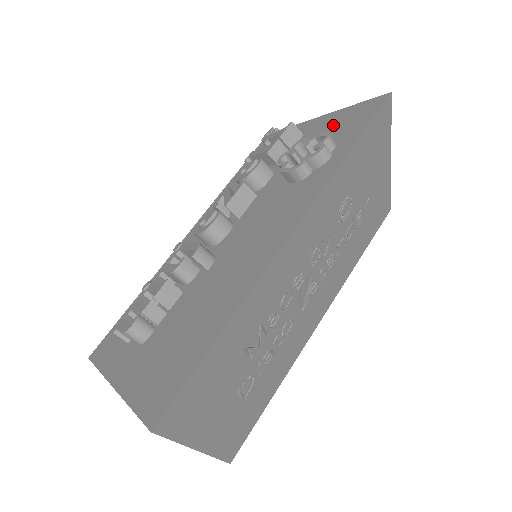
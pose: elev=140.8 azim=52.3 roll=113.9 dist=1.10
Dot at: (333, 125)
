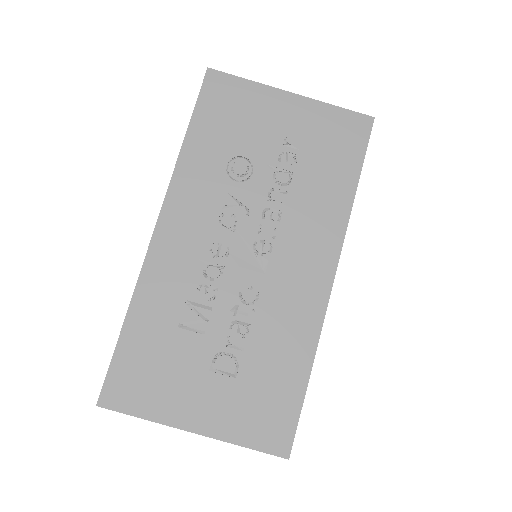
Dot at: occluded
